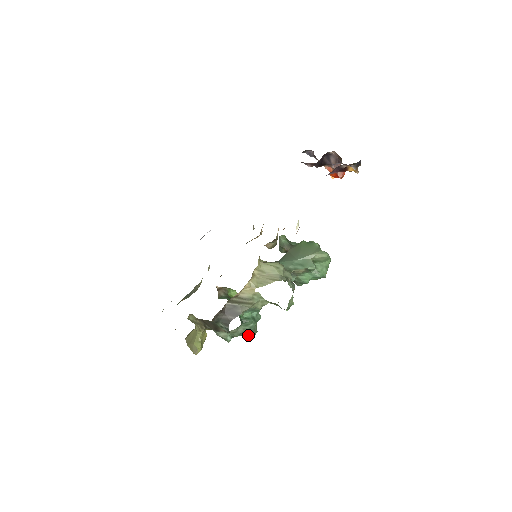
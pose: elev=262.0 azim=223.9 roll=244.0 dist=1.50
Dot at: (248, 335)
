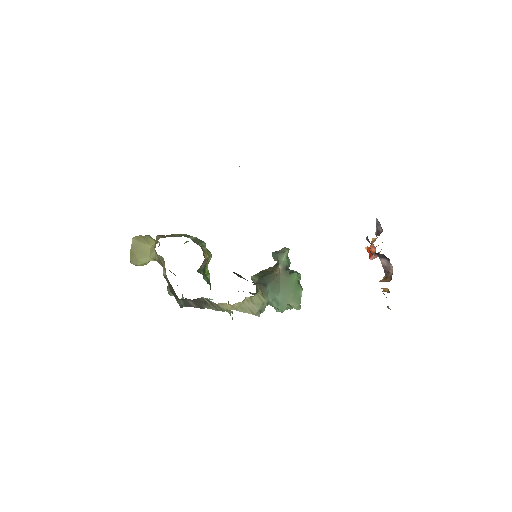
Dot at: occluded
